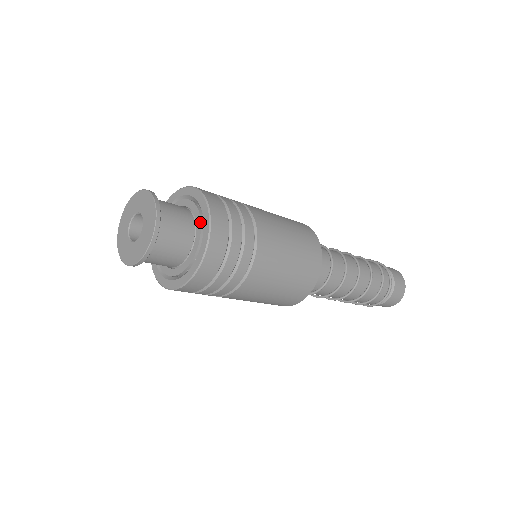
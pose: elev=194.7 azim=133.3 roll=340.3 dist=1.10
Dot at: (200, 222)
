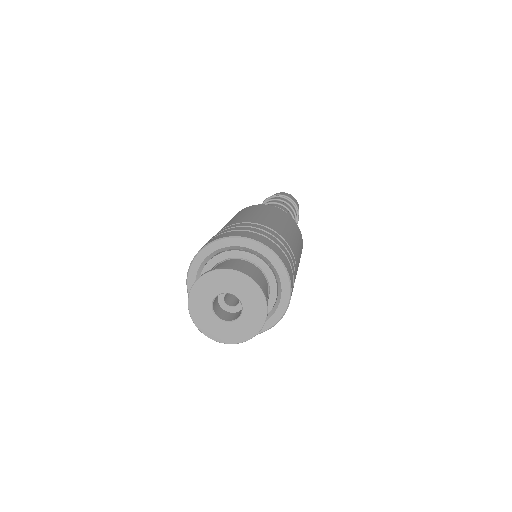
Dot at: (275, 302)
